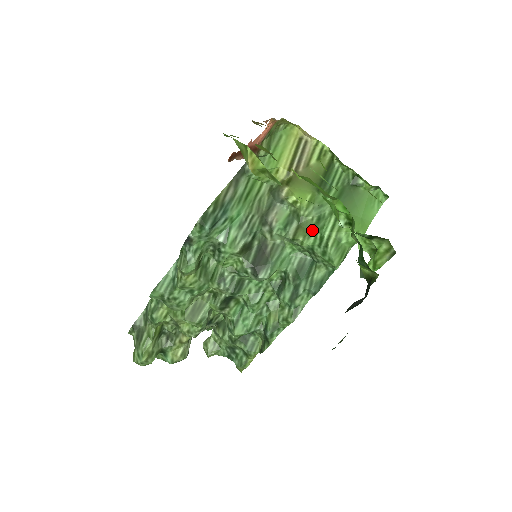
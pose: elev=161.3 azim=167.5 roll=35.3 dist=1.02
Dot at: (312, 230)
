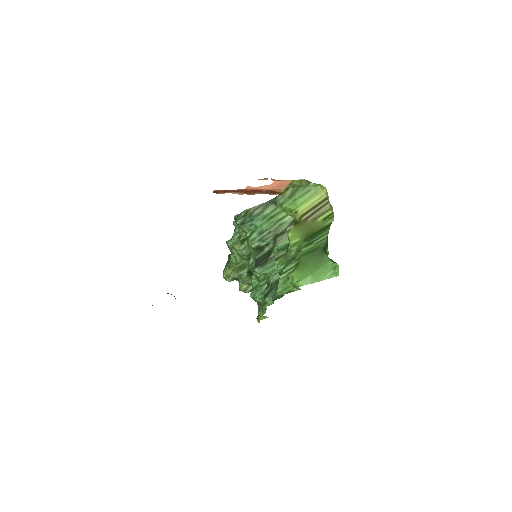
Dot at: (287, 262)
